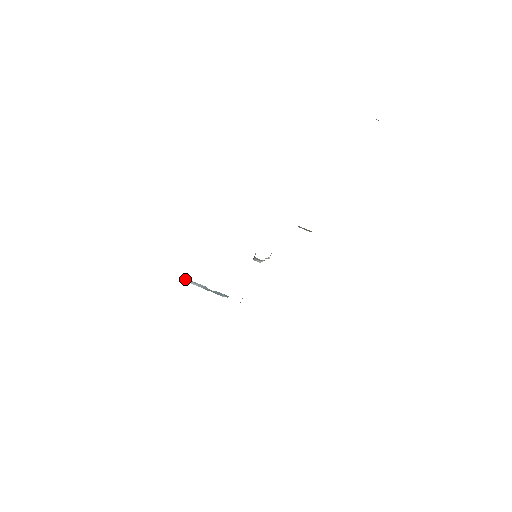
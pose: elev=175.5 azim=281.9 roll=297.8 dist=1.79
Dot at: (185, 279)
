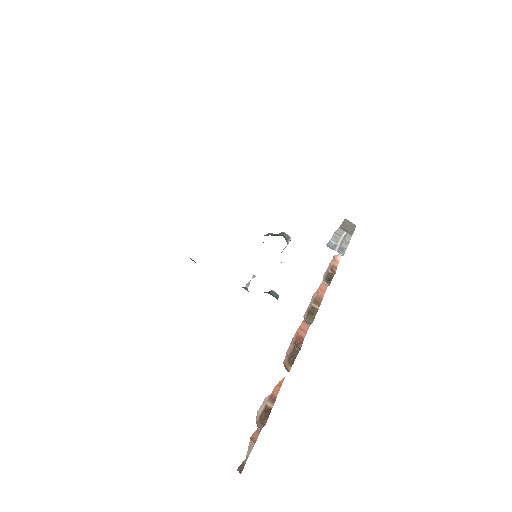
Dot at: occluded
